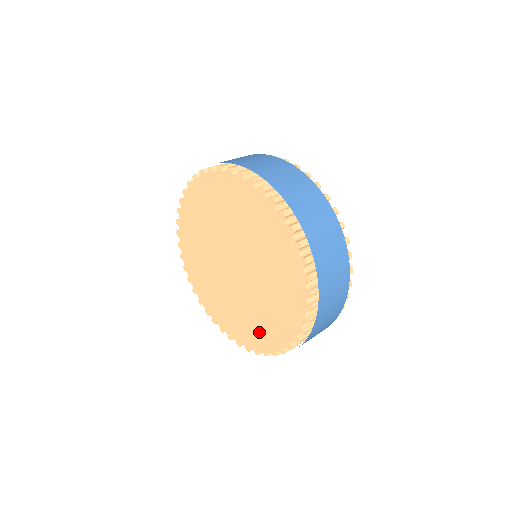
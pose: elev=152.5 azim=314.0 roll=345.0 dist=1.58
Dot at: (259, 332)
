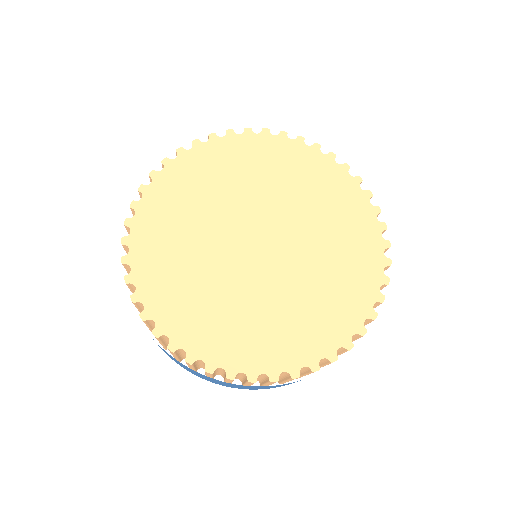
Dot at: (356, 254)
